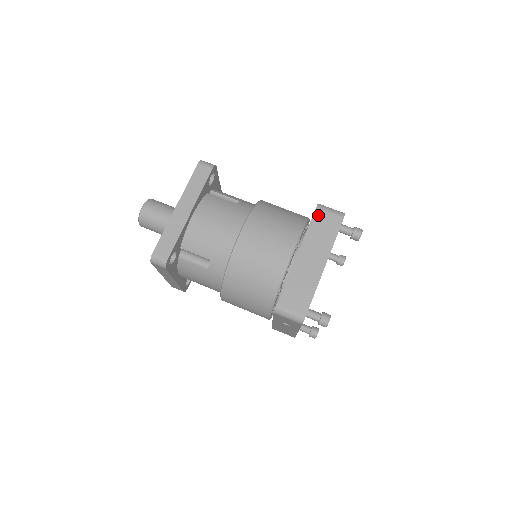
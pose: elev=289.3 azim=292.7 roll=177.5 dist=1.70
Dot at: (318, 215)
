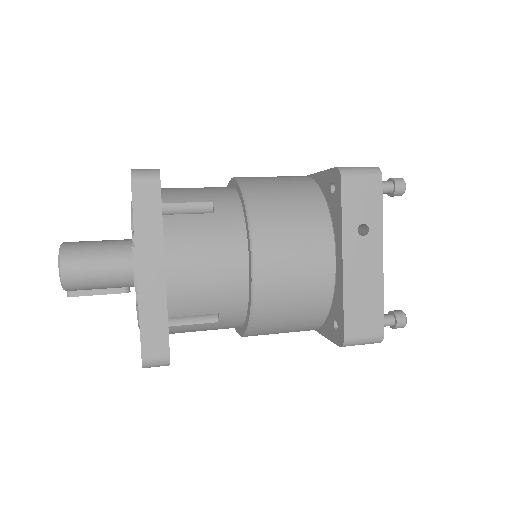
Dot at: occluded
